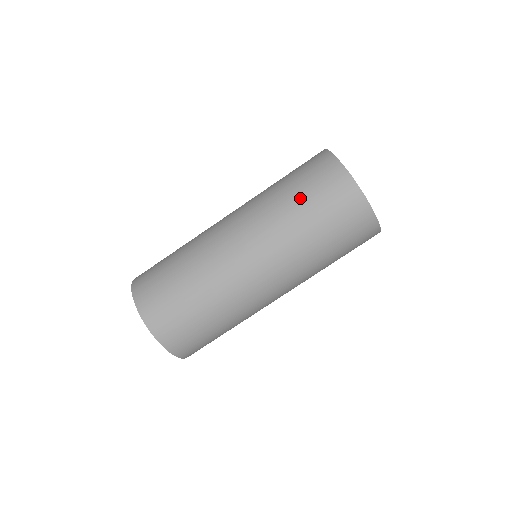
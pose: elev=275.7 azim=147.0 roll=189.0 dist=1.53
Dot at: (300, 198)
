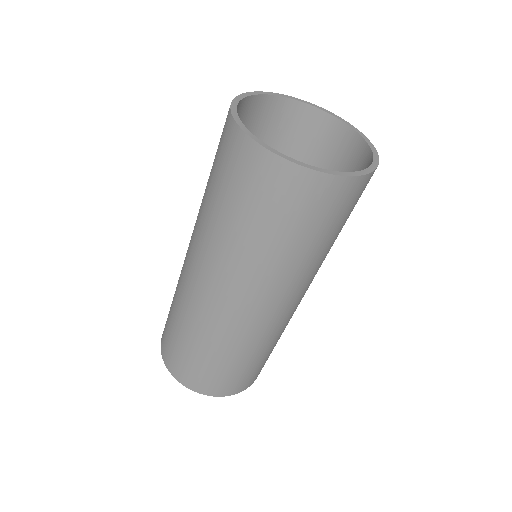
Dot at: (227, 207)
